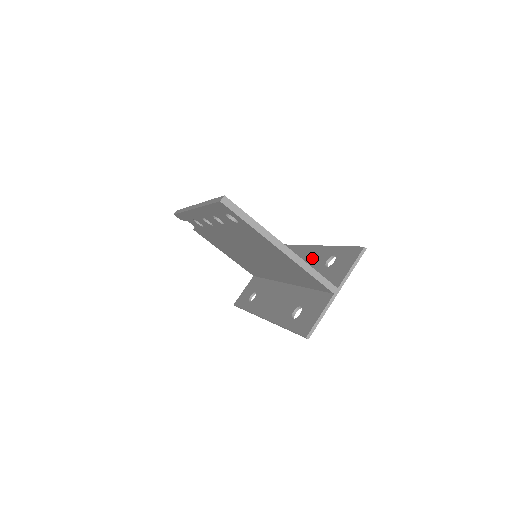
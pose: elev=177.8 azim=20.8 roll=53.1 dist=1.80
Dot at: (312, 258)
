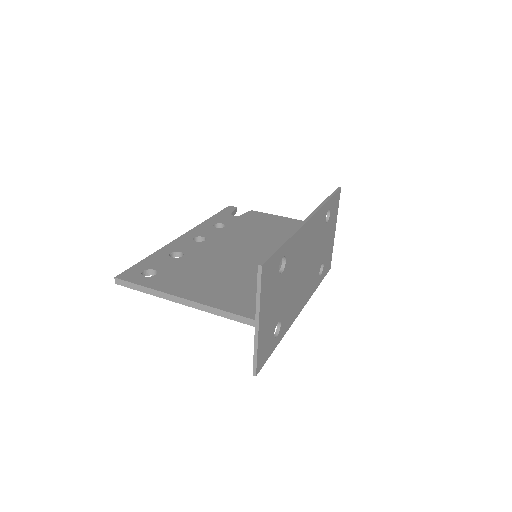
Dot at: occluded
